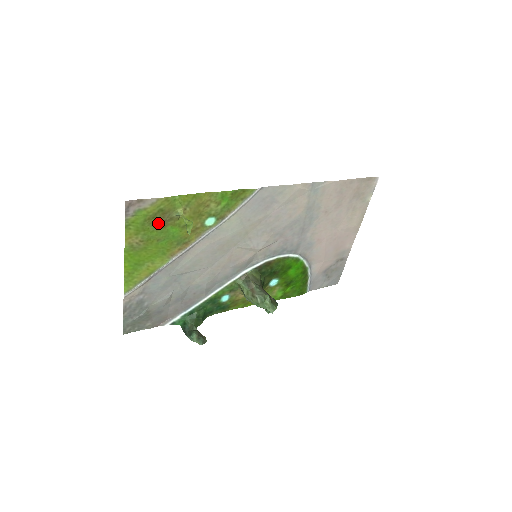
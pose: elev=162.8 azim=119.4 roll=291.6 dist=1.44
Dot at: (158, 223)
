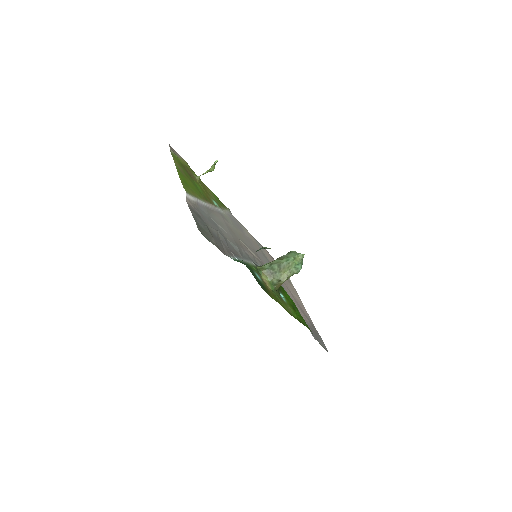
Dot at: (188, 173)
